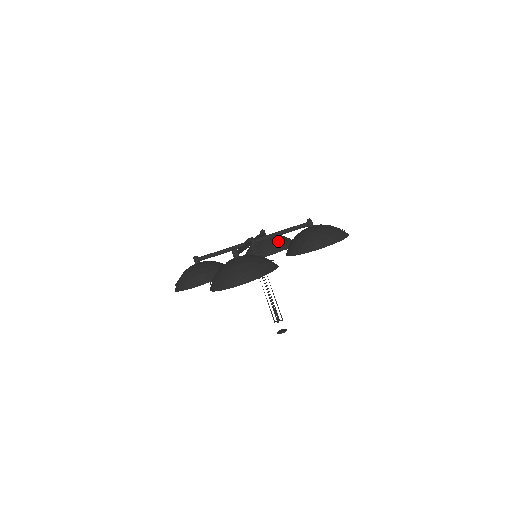
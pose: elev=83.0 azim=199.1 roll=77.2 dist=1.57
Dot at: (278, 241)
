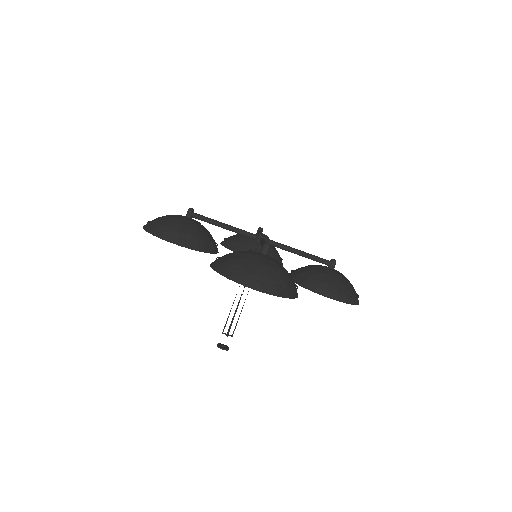
Dot at: (273, 252)
